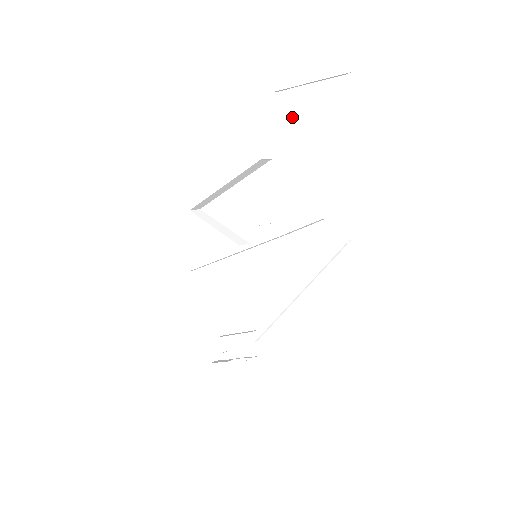
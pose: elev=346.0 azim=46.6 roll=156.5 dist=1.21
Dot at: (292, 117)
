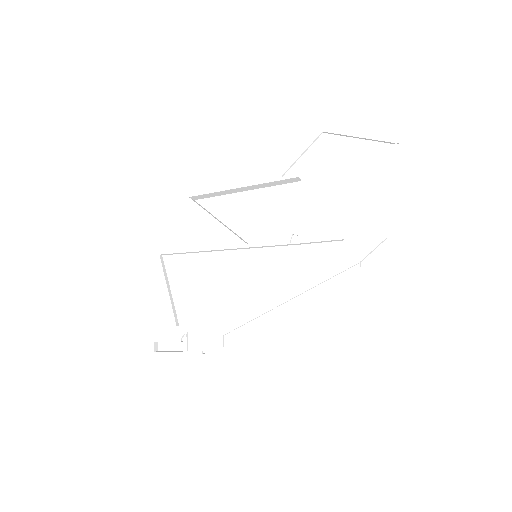
Dot at: (333, 156)
